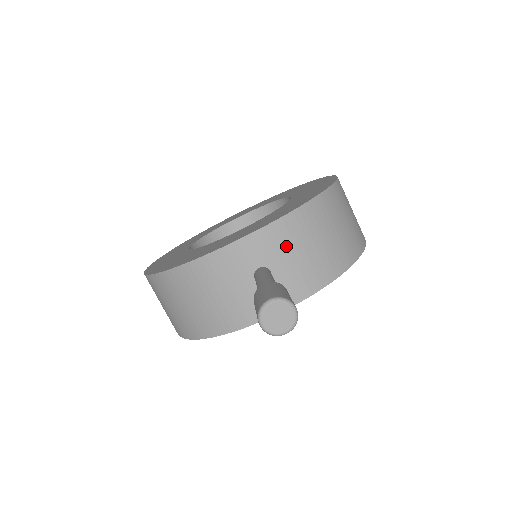
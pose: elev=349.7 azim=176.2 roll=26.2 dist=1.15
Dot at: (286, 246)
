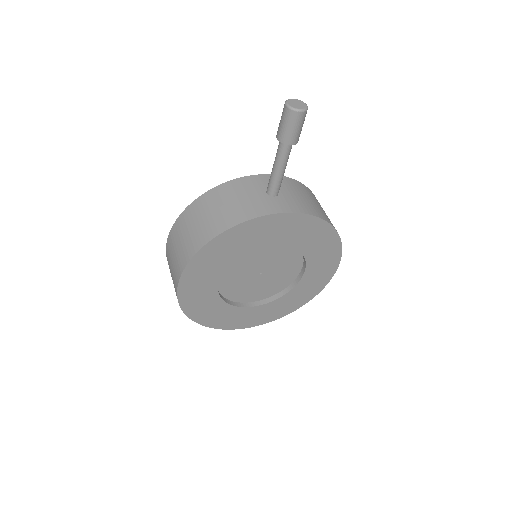
Dot at: (289, 187)
